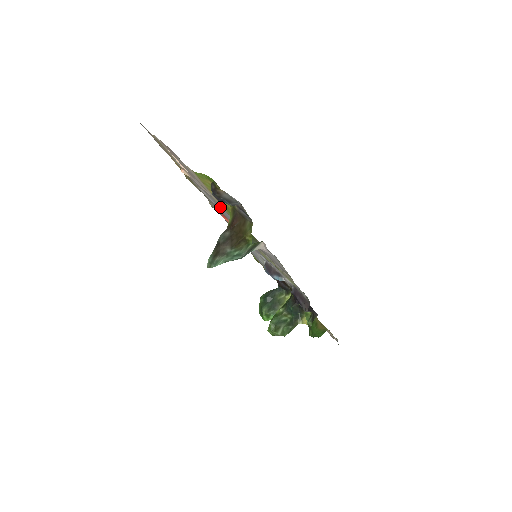
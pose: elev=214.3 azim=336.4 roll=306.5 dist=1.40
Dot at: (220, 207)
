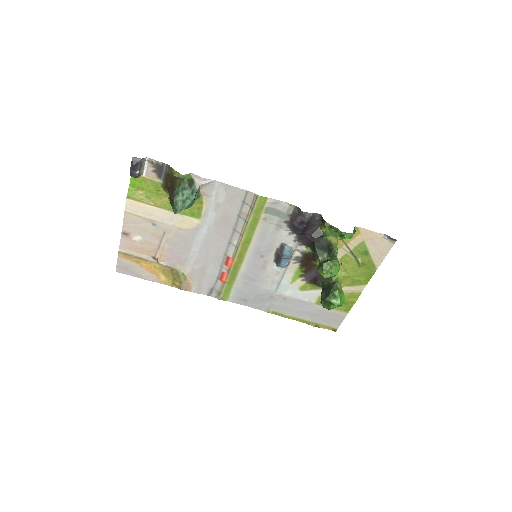
Dot at: (190, 242)
